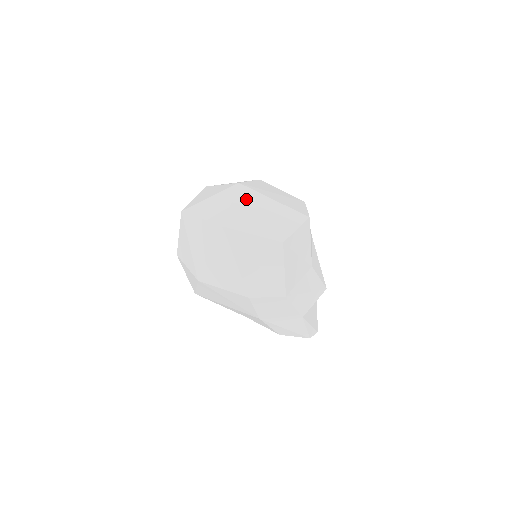
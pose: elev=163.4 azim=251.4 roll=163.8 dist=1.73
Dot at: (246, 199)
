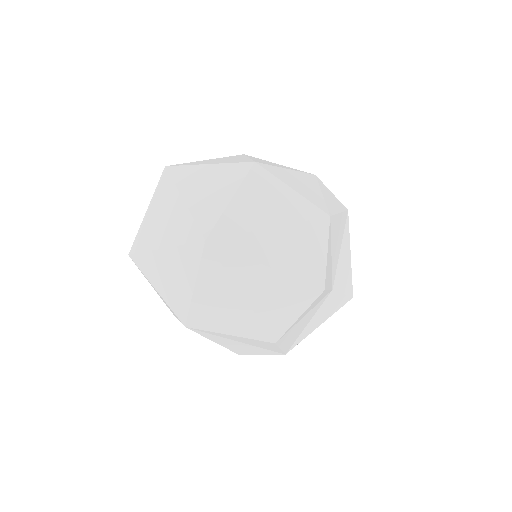
Dot at: (219, 273)
